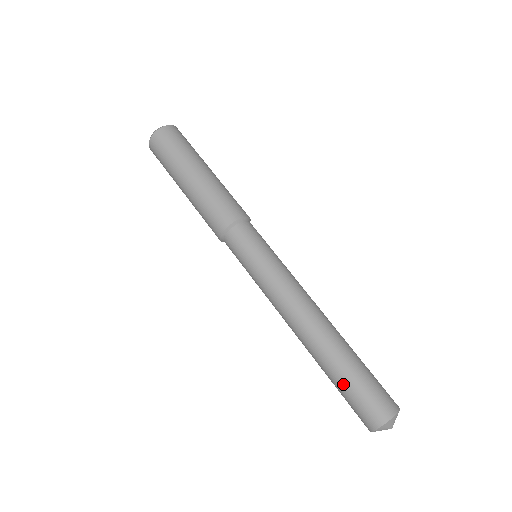
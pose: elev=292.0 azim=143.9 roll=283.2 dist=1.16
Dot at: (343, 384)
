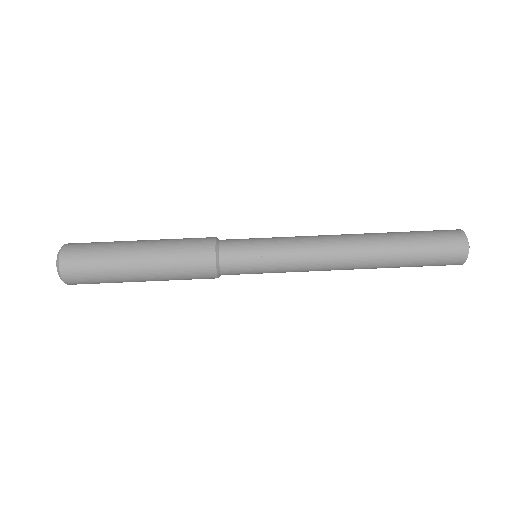
Dot at: (417, 262)
